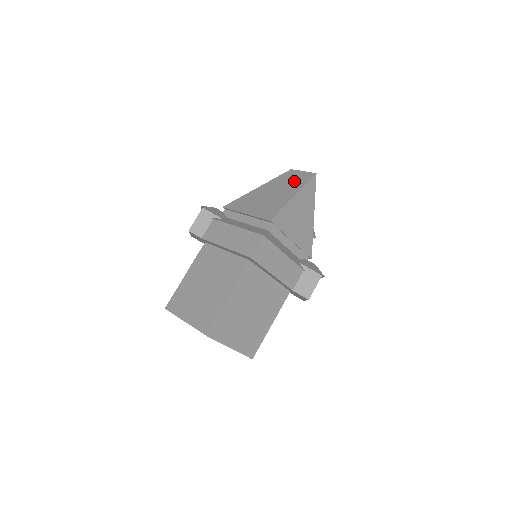
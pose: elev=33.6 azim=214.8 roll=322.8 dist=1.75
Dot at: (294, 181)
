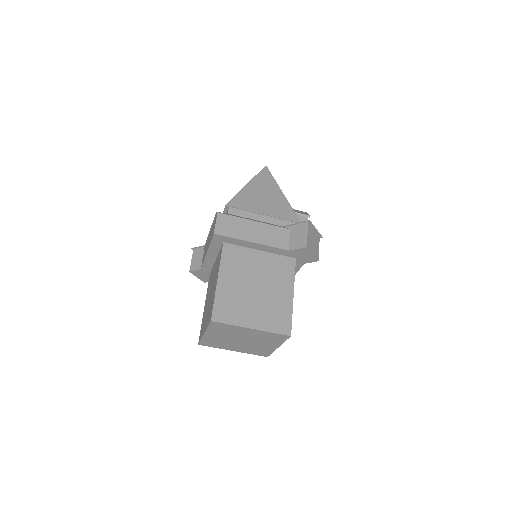
Dot at: occluded
